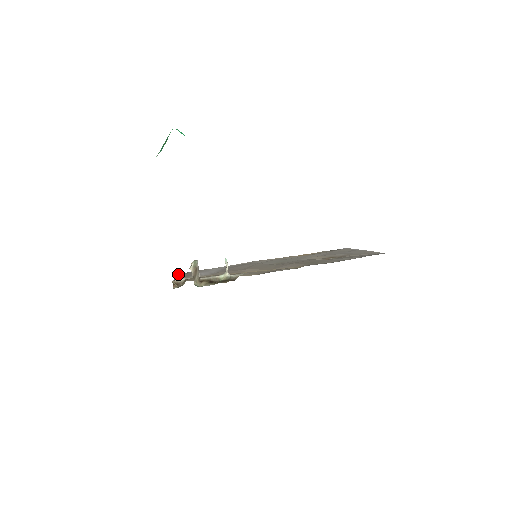
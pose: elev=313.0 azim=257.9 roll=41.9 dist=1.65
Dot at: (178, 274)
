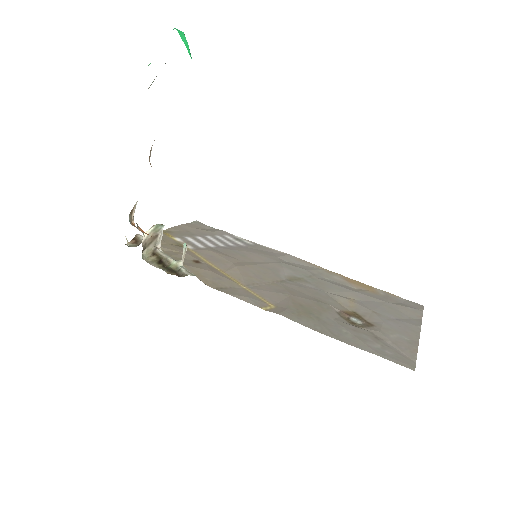
Dot at: (192, 224)
